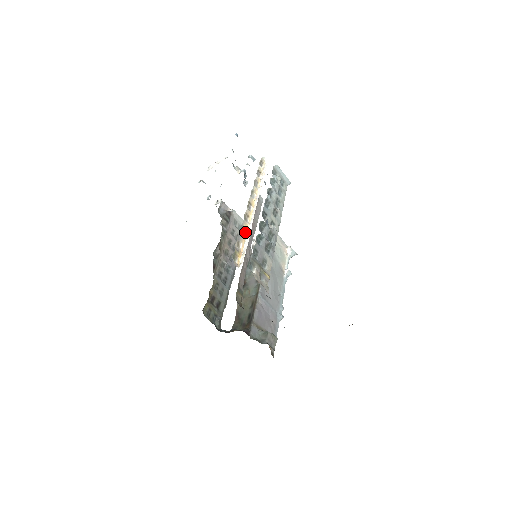
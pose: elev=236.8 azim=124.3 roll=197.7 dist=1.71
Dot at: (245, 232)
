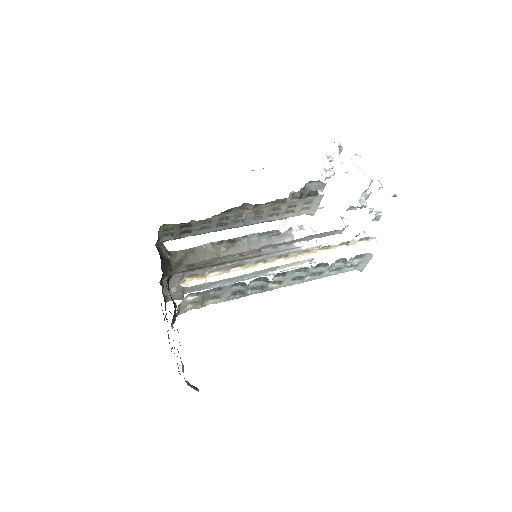
Dot at: (239, 268)
